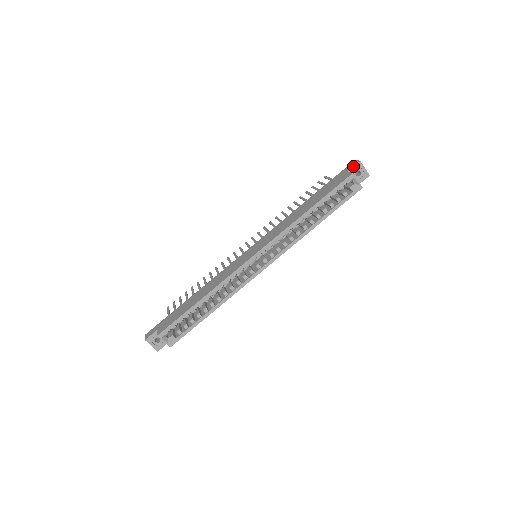
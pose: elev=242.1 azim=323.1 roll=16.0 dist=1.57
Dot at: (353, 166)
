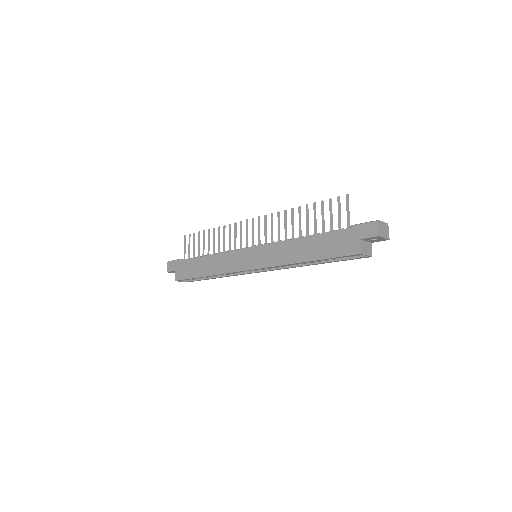
Dot at: (368, 237)
